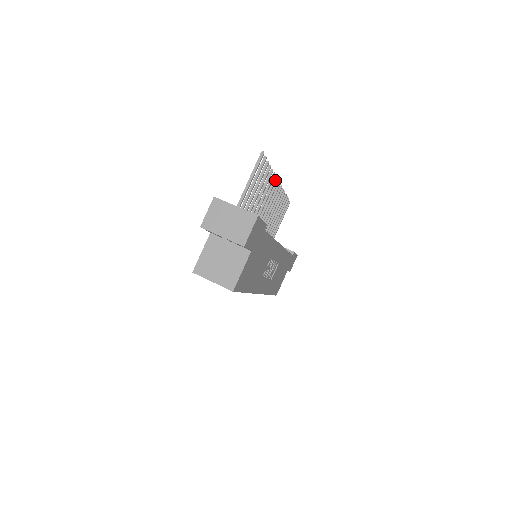
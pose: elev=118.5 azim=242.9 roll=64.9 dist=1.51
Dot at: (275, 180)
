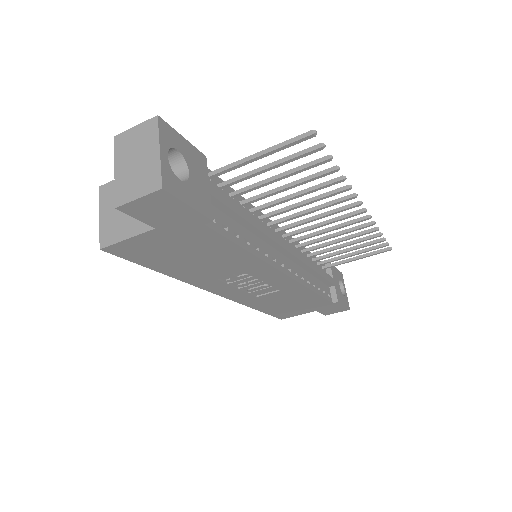
Dot at: (350, 197)
